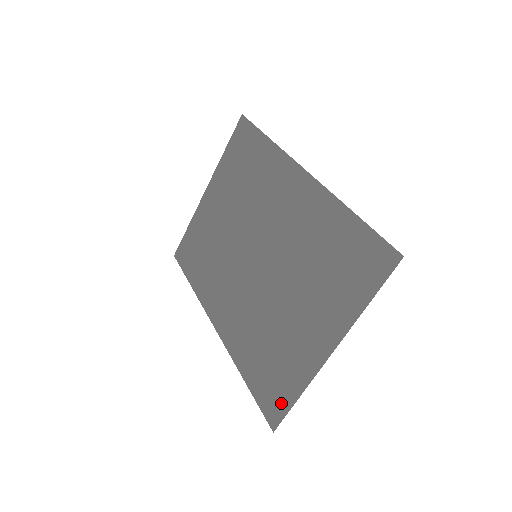
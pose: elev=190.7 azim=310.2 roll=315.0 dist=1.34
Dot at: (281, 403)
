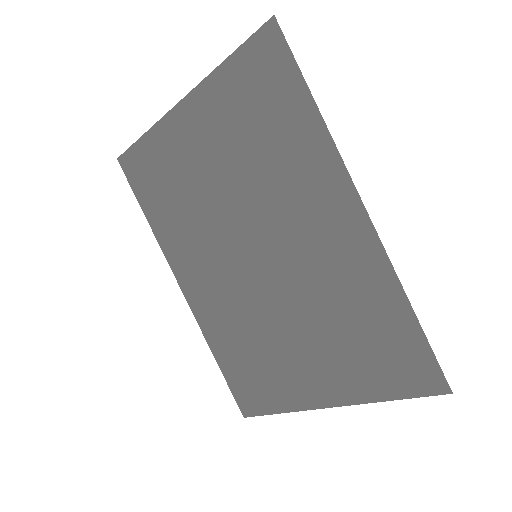
Dot at: (258, 405)
